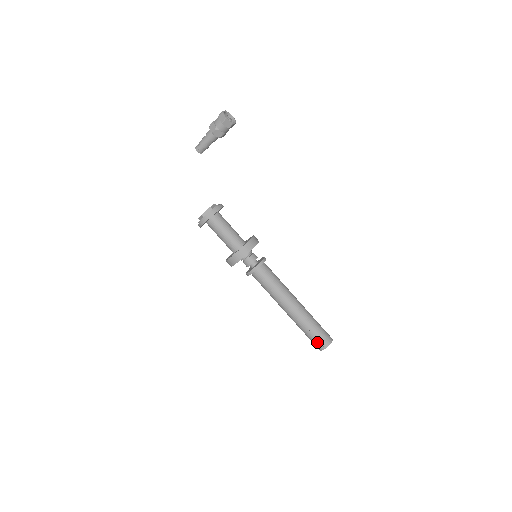
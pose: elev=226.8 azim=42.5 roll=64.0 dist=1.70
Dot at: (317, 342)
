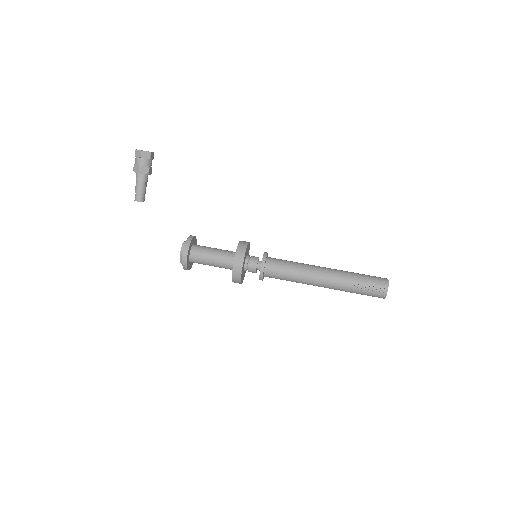
Dot at: (375, 290)
